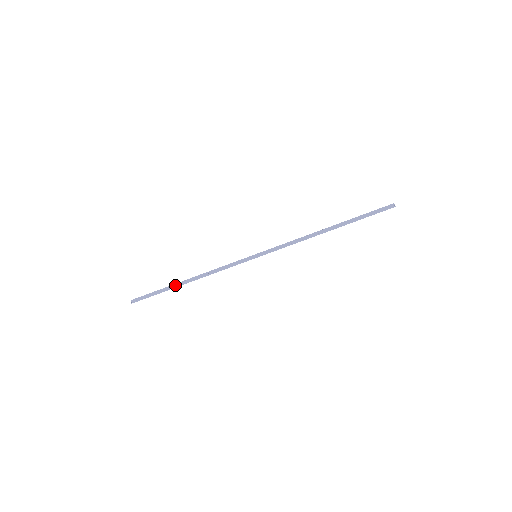
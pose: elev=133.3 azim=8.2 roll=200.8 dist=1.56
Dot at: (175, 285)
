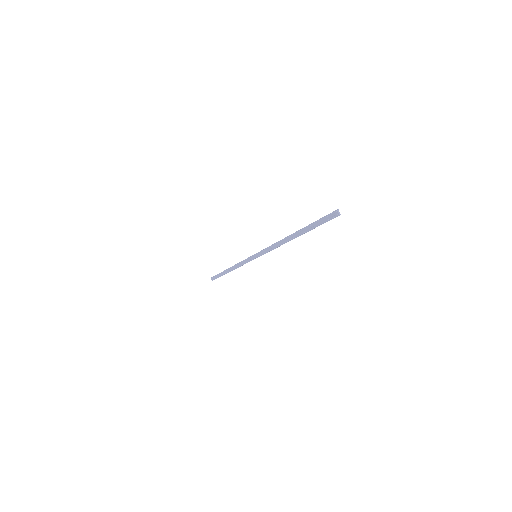
Dot at: (225, 272)
